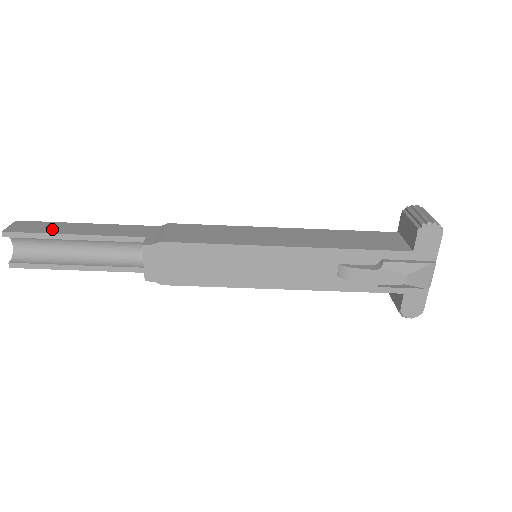
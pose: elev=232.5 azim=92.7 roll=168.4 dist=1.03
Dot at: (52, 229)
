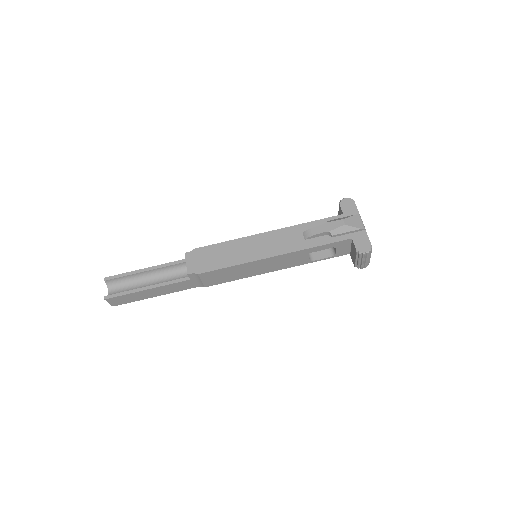
Dot at: occluded
